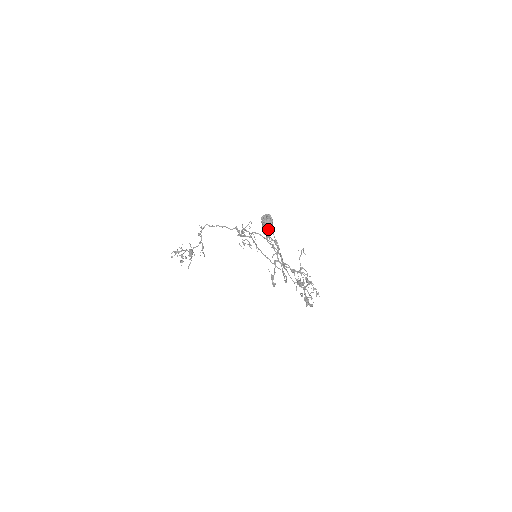
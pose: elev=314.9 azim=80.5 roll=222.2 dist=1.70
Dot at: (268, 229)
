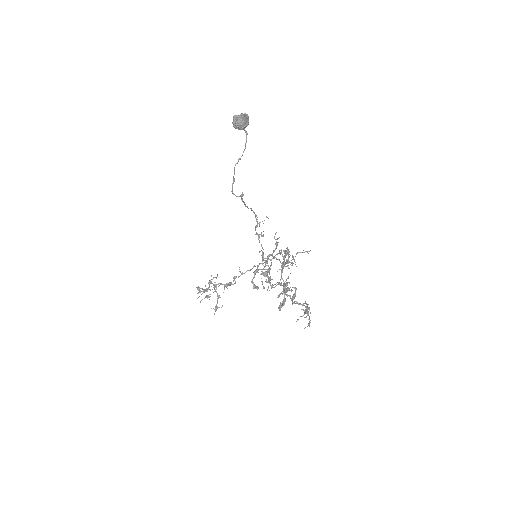
Dot at: (234, 116)
